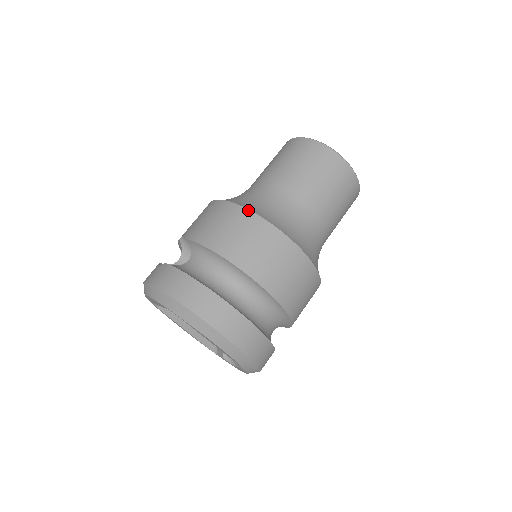
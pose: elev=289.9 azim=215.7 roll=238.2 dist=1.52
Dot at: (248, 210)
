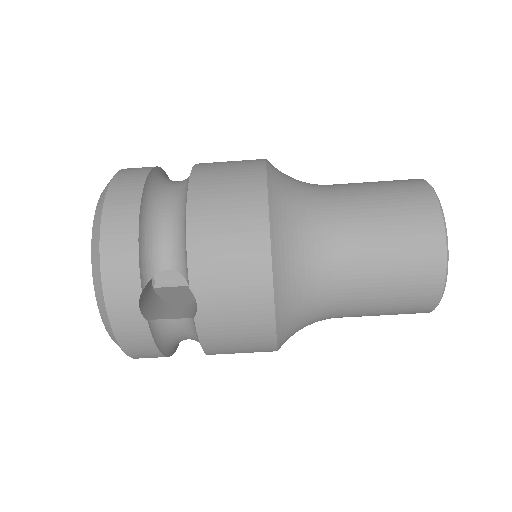
Dot at: (276, 350)
